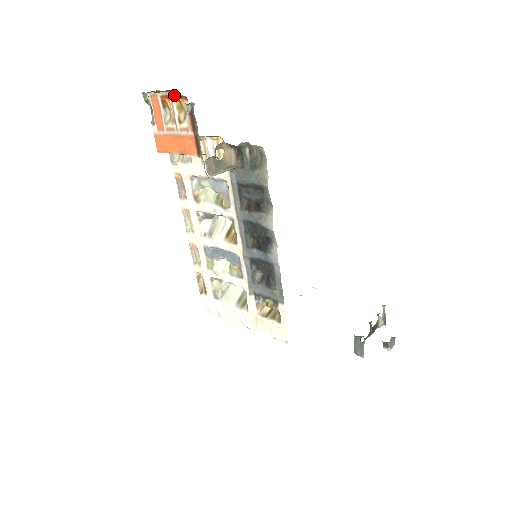
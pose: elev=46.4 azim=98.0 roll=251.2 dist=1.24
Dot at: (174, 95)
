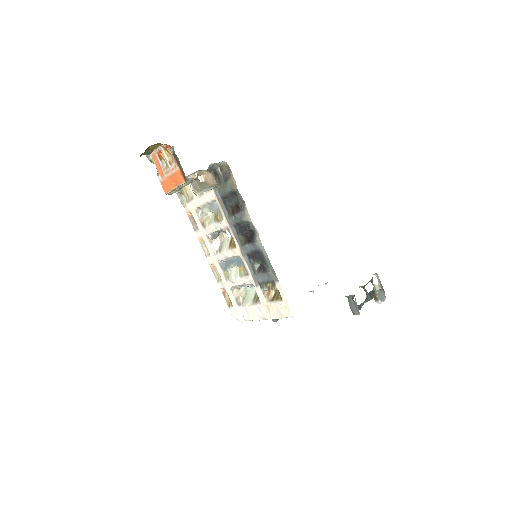
Dot at: (163, 147)
